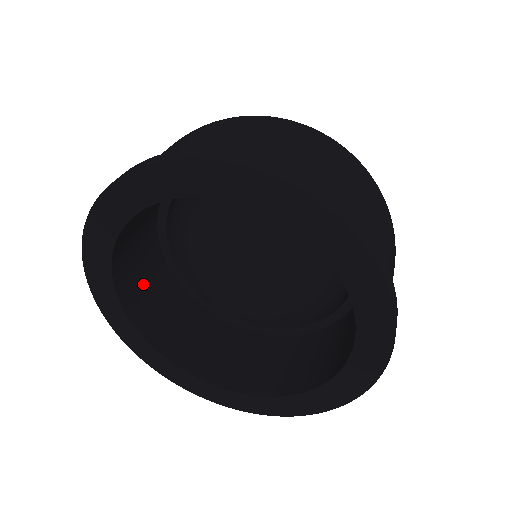
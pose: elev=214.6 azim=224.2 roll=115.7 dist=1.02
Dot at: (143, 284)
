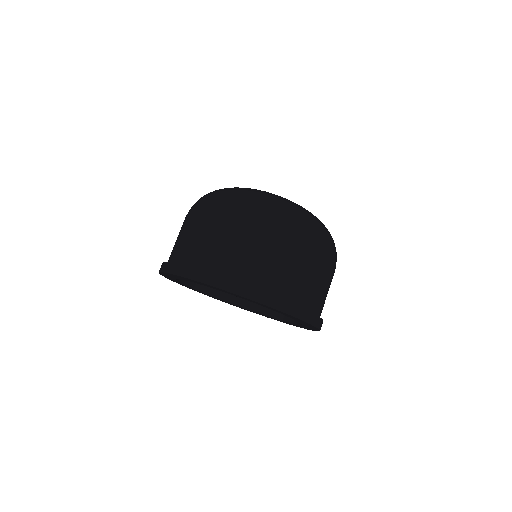
Dot at: occluded
